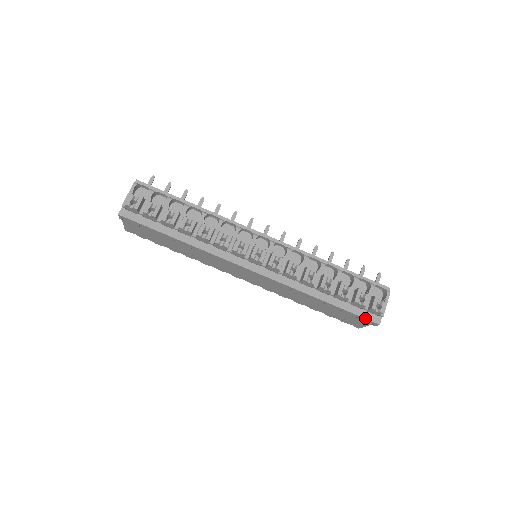
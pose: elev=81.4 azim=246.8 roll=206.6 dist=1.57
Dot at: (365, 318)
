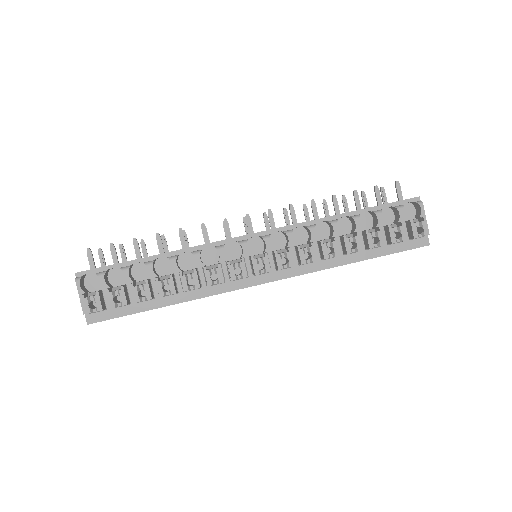
Dot at: (411, 249)
